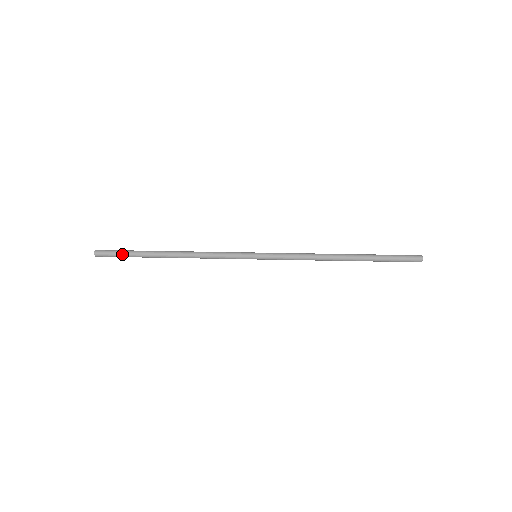
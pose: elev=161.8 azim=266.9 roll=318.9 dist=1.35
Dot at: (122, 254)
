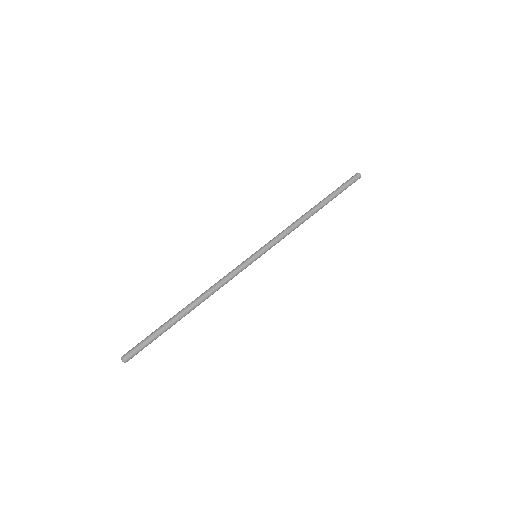
Dot at: (149, 340)
